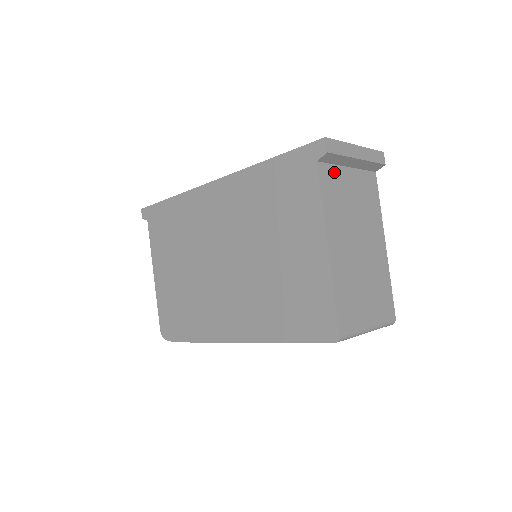
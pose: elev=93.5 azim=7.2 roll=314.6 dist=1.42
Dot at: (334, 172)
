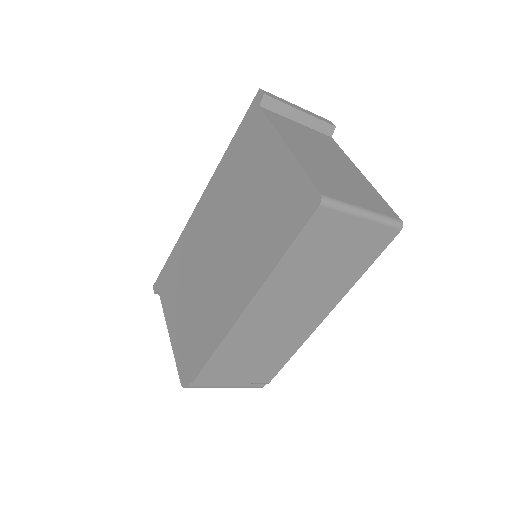
Dot at: (281, 118)
